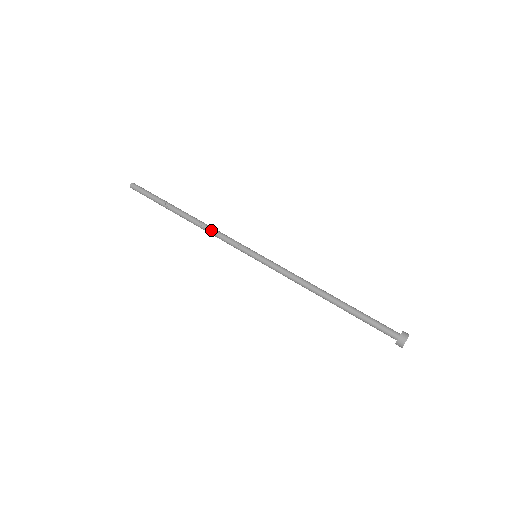
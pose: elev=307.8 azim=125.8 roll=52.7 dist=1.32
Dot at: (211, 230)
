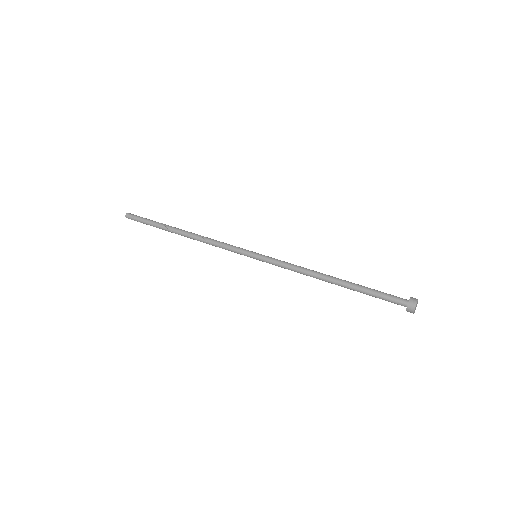
Dot at: (210, 239)
